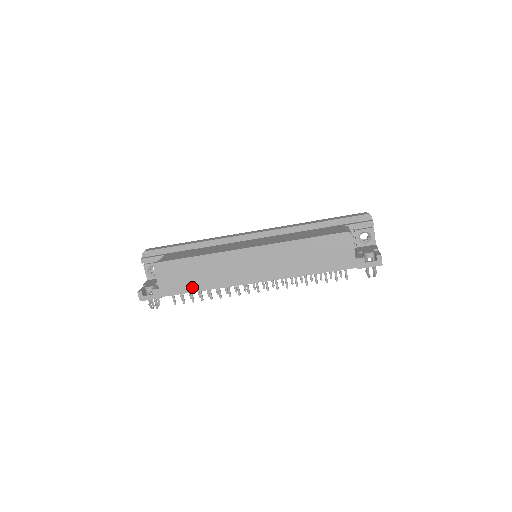
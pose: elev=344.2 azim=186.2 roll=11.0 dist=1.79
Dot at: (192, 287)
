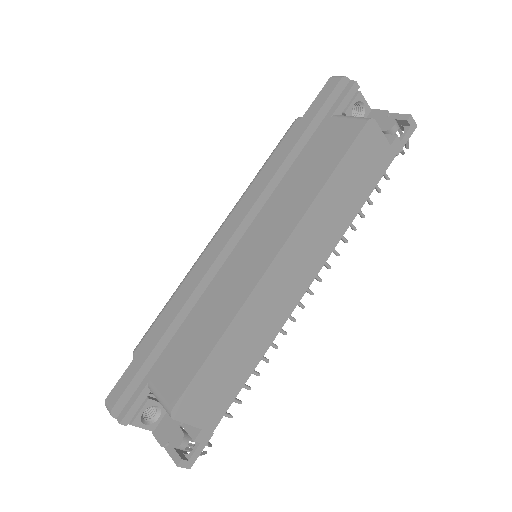
Dot at: (240, 379)
